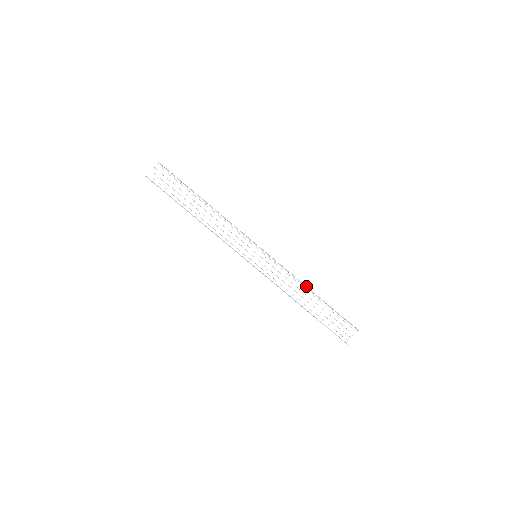
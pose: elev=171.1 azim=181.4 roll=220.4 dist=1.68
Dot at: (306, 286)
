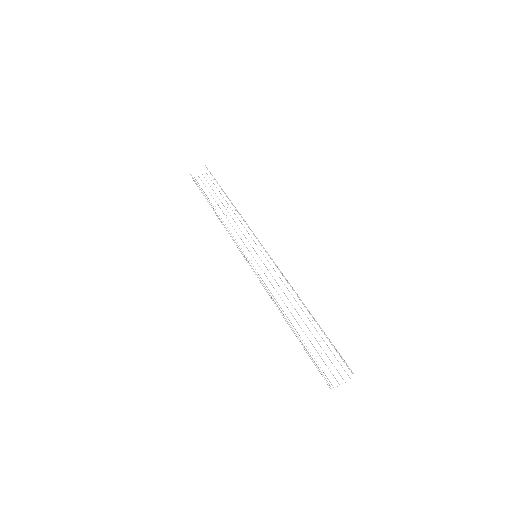
Dot at: (300, 300)
